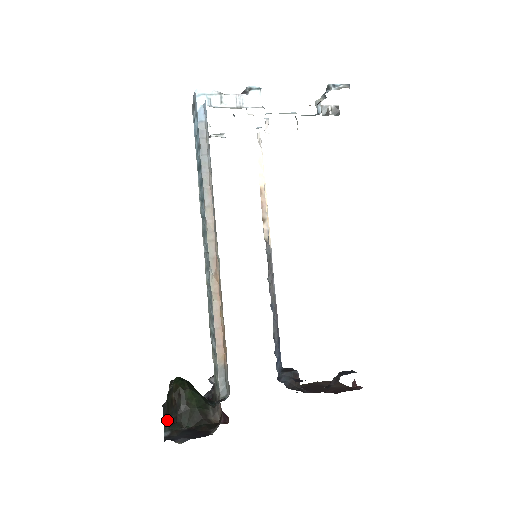
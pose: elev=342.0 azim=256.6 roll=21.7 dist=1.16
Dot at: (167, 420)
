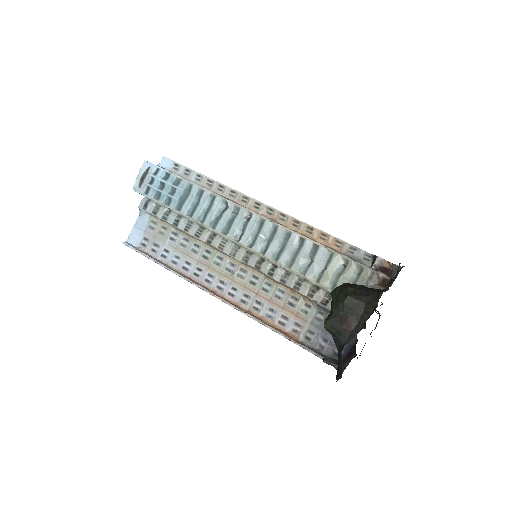
Dot at: (371, 304)
